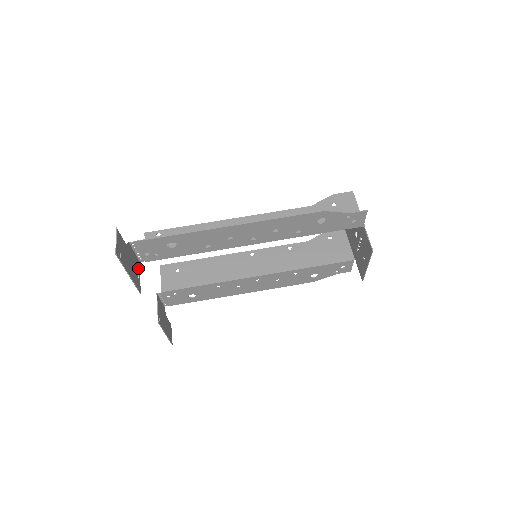
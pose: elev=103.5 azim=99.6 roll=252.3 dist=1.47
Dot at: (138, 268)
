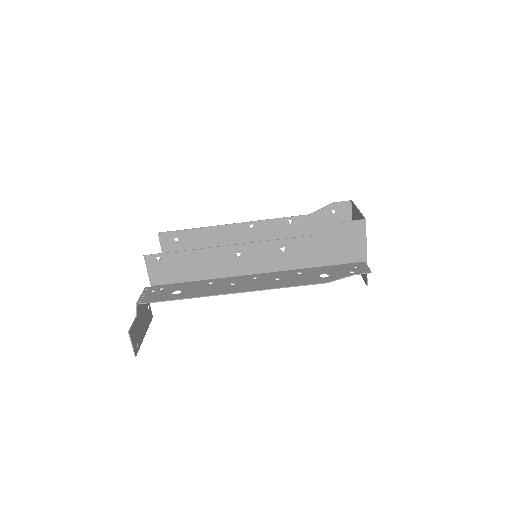
Dot at: occluded
